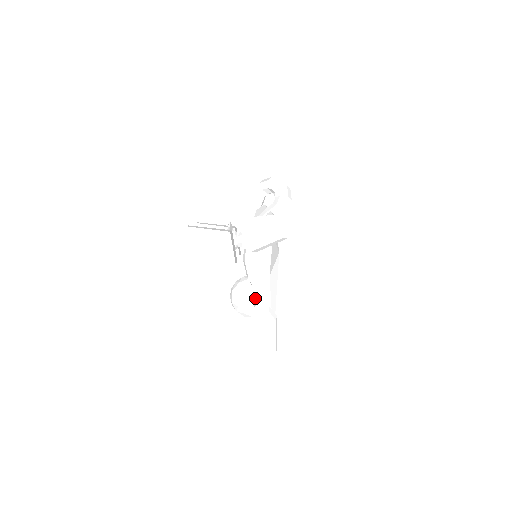
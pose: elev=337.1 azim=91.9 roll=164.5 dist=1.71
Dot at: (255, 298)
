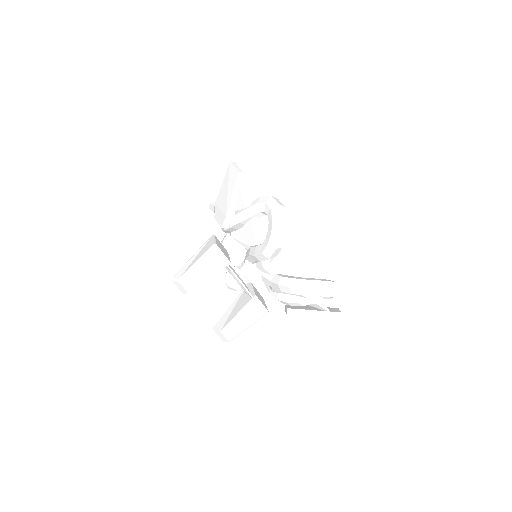
Dot at: occluded
